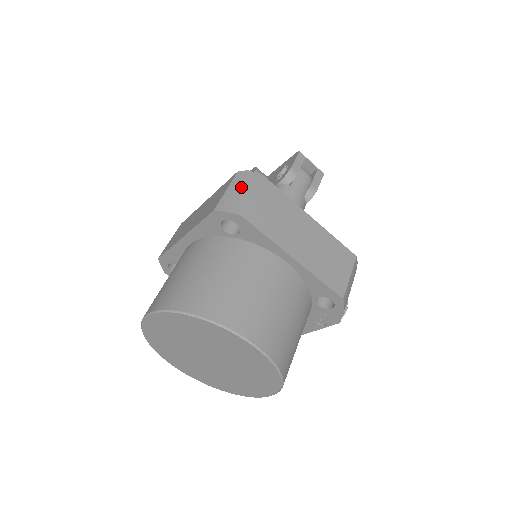
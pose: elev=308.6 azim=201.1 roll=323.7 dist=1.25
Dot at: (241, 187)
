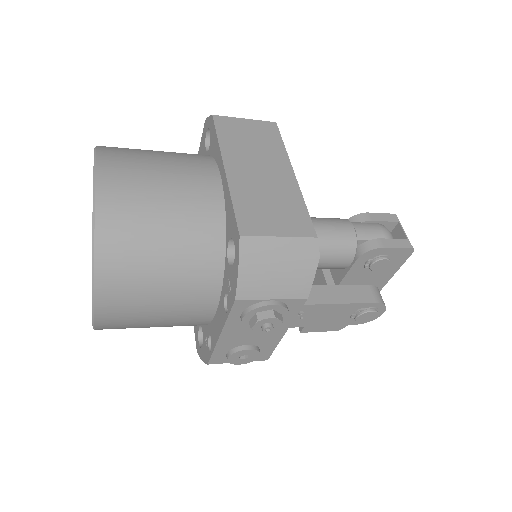
Dot at: occluded
